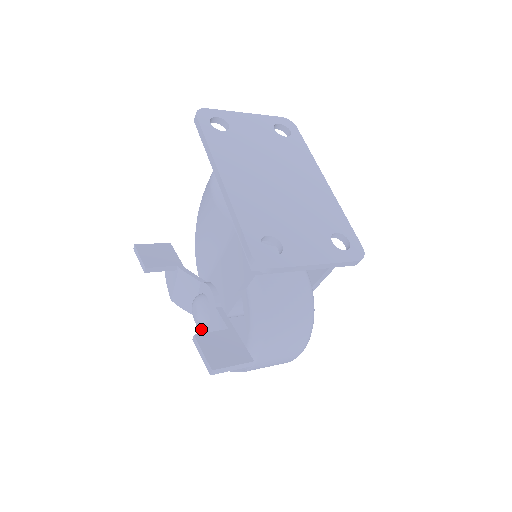
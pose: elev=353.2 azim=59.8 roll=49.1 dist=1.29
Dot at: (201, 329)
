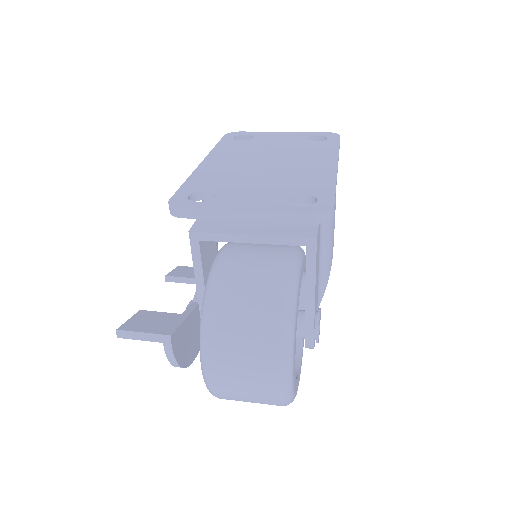
Dot at: occluded
